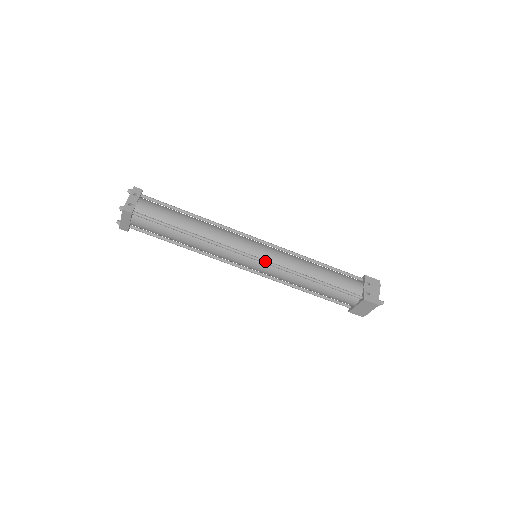
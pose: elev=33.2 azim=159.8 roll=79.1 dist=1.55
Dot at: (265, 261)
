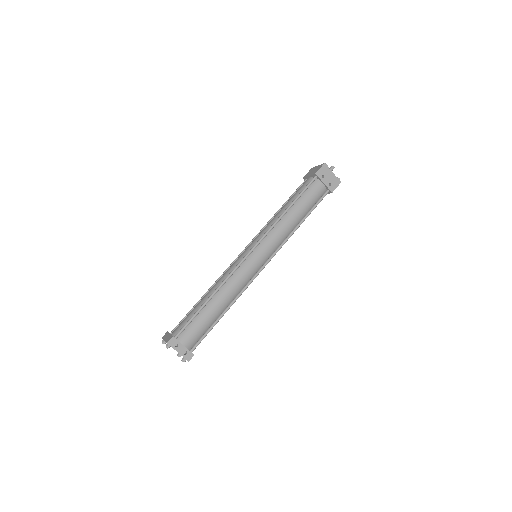
Dot at: occluded
